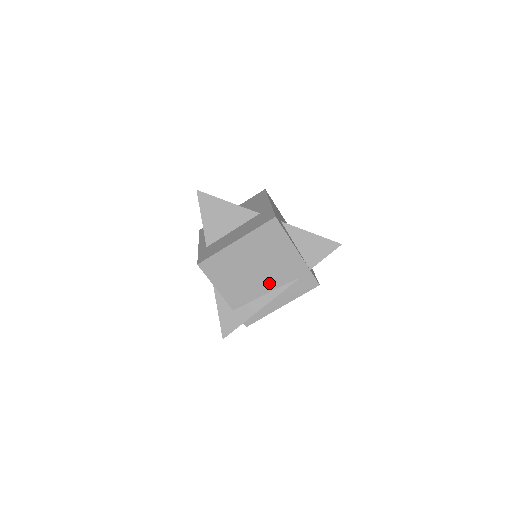
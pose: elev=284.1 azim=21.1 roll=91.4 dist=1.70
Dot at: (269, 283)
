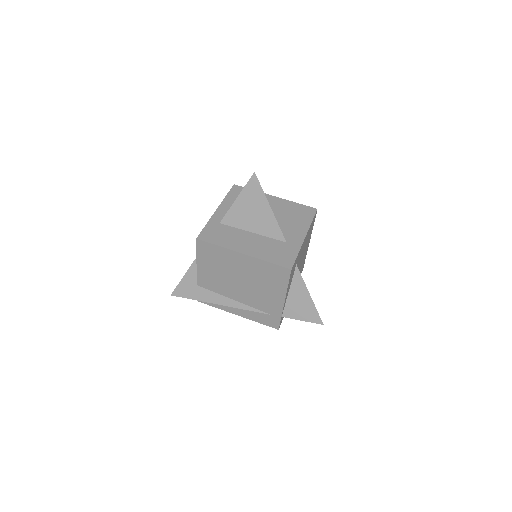
Dot at: (242, 296)
